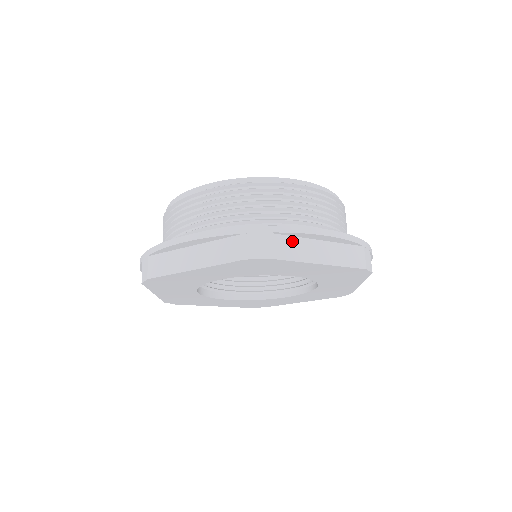
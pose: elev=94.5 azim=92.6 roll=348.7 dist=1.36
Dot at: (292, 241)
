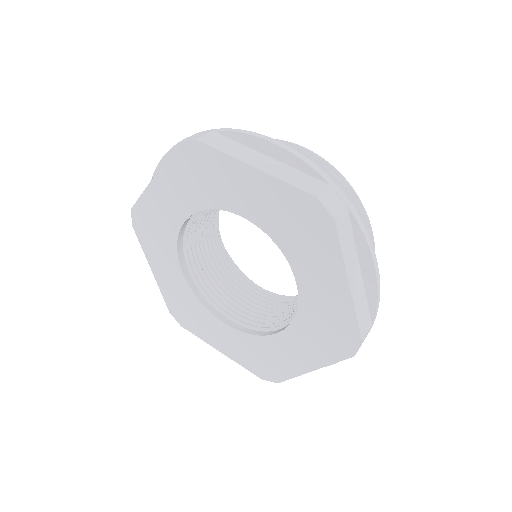
Dot at: (351, 238)
